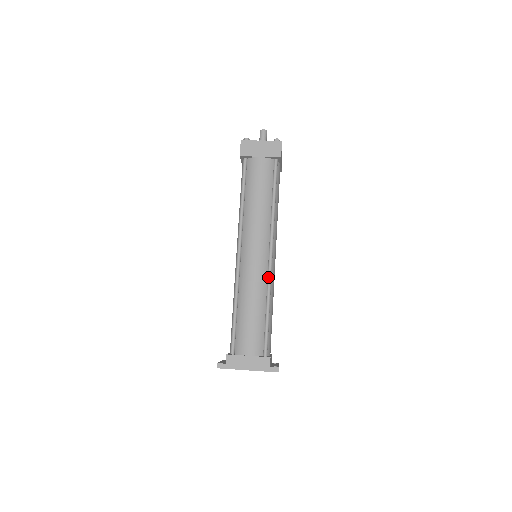
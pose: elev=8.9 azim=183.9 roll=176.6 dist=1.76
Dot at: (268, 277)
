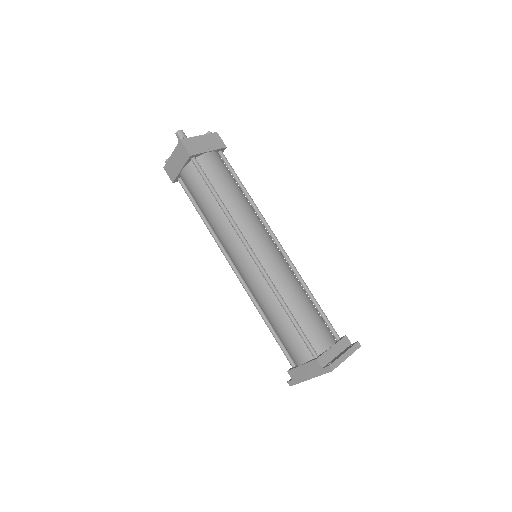
Dot at: (264, 279)
